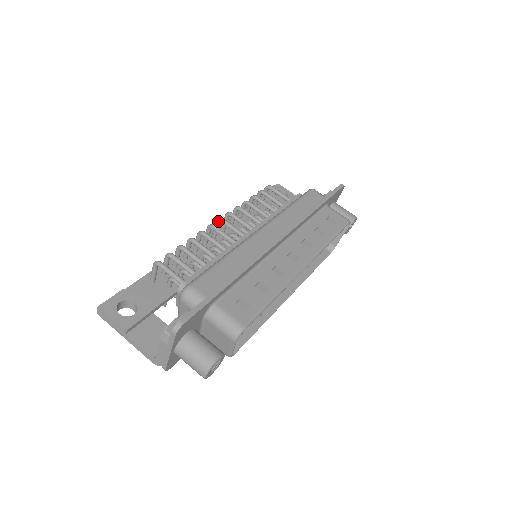
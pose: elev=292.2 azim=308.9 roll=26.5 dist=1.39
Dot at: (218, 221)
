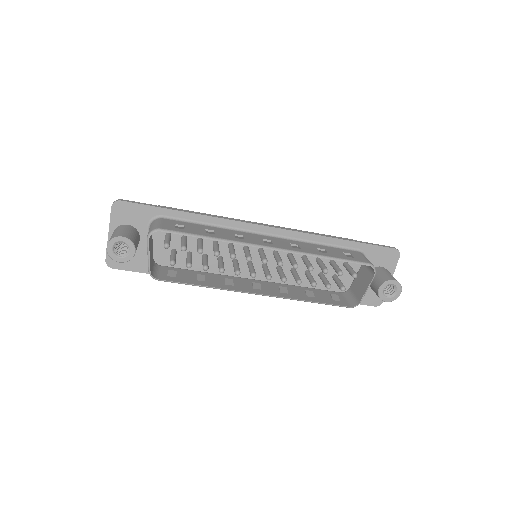
Dot at: occluded
